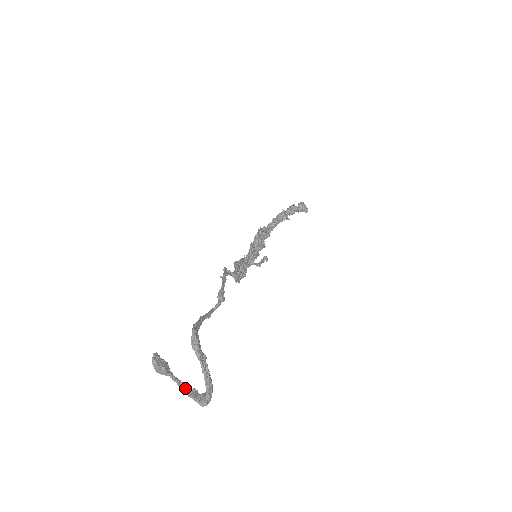
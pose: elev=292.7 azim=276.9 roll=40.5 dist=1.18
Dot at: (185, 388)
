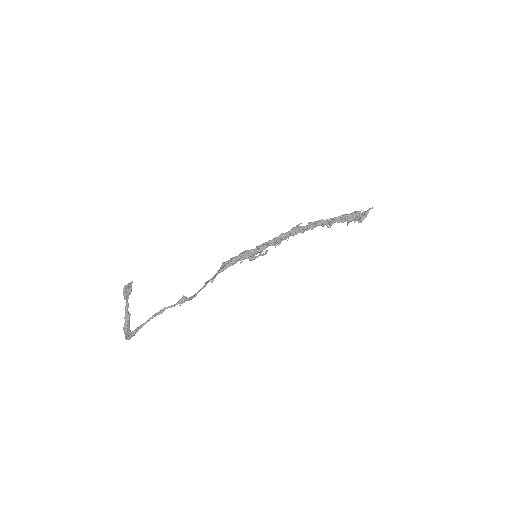
Dot at: (127, 311)
